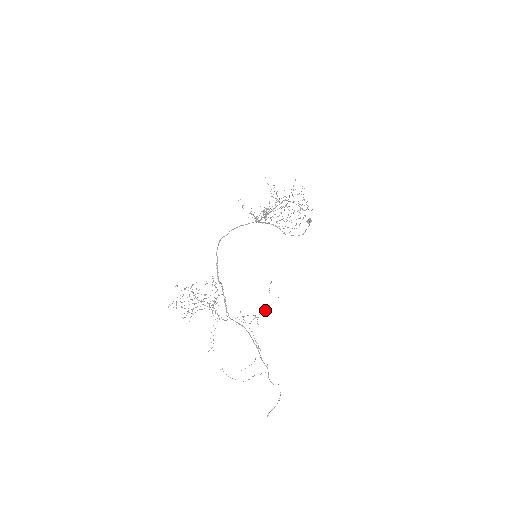
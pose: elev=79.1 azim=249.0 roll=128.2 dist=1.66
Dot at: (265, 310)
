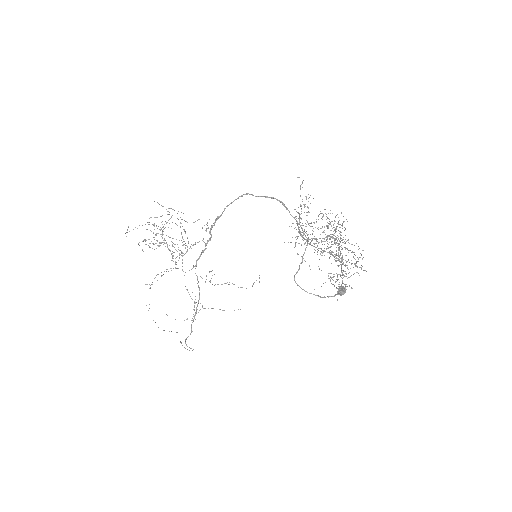
Dot at: (240, 287)
